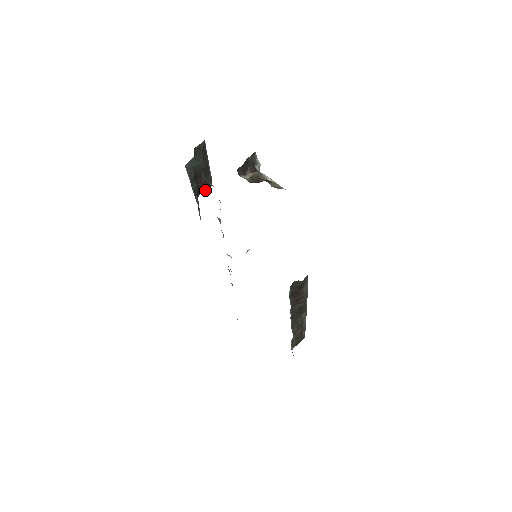
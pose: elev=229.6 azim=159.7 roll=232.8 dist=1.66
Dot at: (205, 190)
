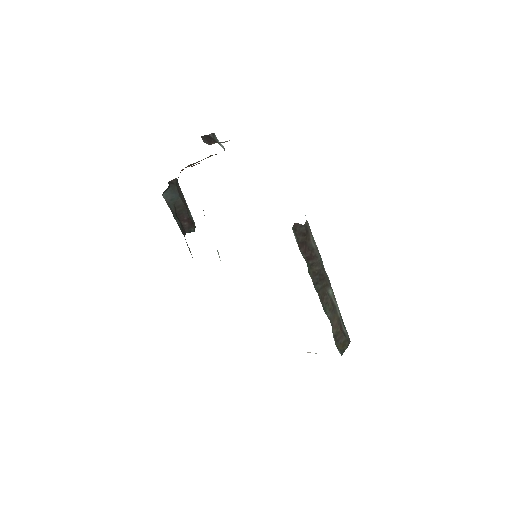
Dot at: (190, 231)
